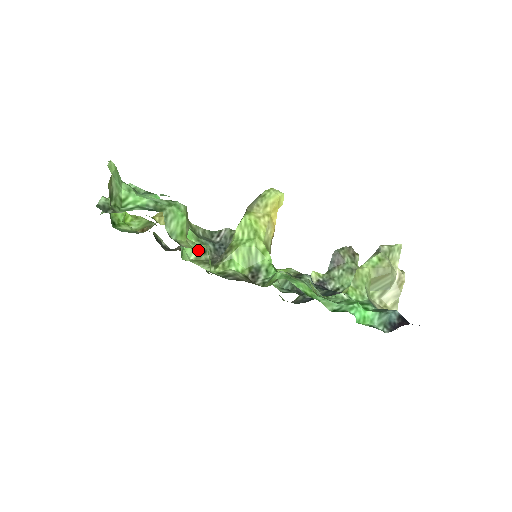
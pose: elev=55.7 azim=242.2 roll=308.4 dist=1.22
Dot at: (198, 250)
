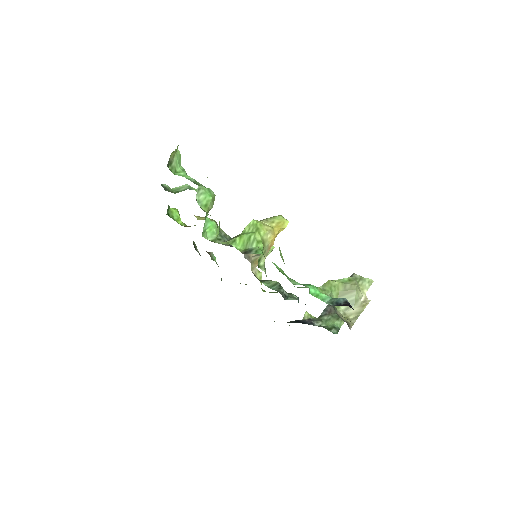
Dot at: occluded
